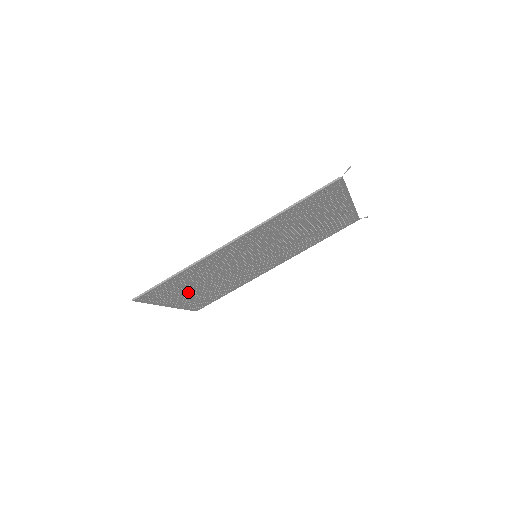
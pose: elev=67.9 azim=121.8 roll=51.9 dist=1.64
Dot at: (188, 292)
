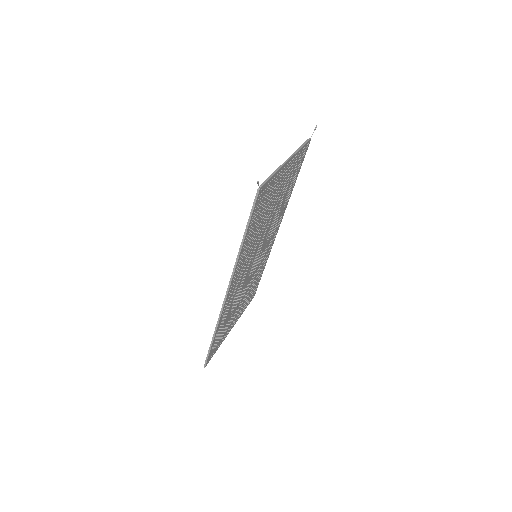
Dot at: (235, 315)
